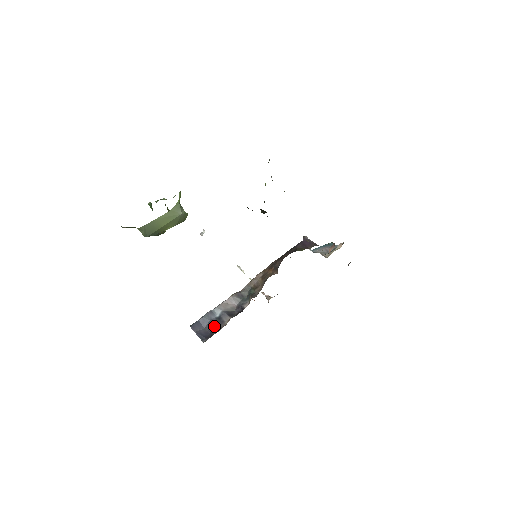
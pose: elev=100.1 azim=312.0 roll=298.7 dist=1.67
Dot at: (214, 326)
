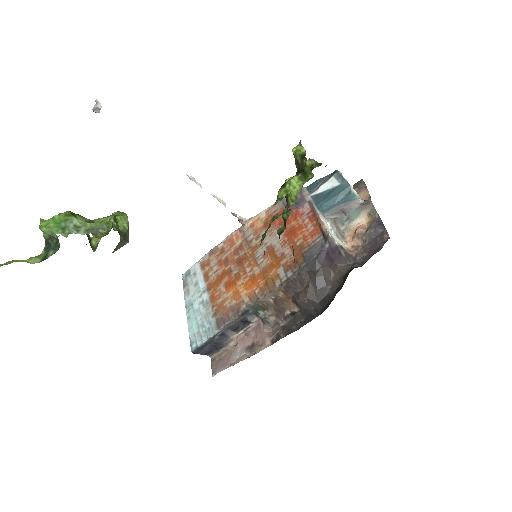
Dot at: (219, 343)
